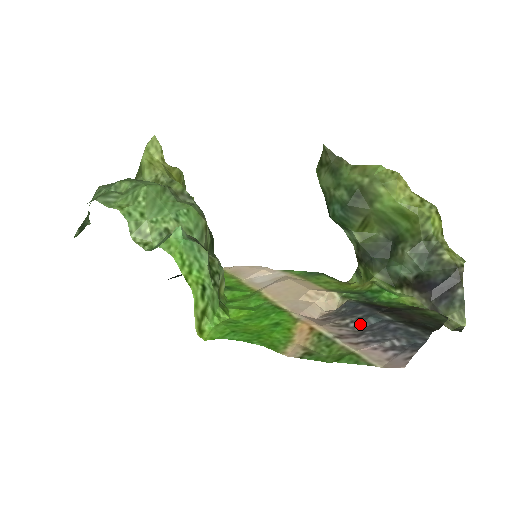
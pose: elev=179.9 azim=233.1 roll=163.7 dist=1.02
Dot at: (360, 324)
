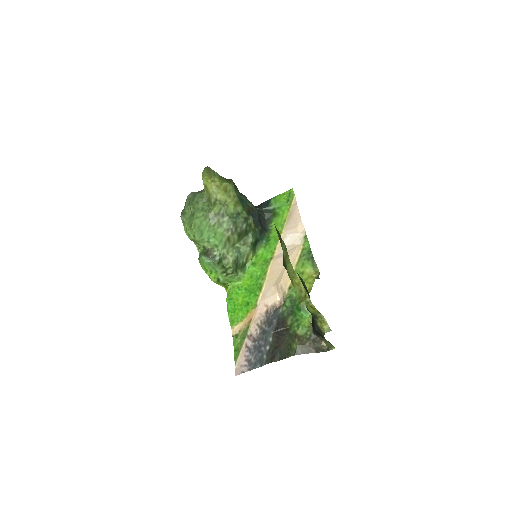
Dot at: (261, 334)
